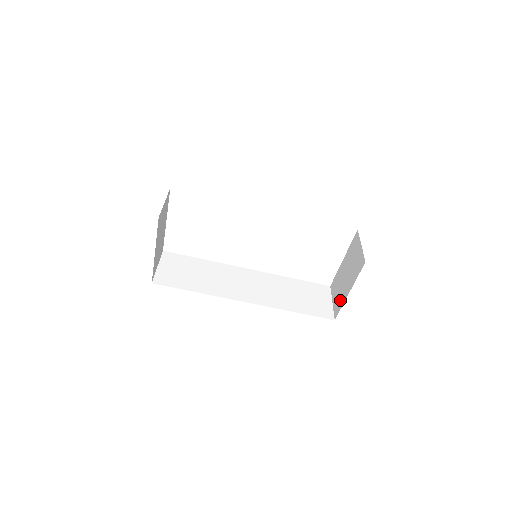
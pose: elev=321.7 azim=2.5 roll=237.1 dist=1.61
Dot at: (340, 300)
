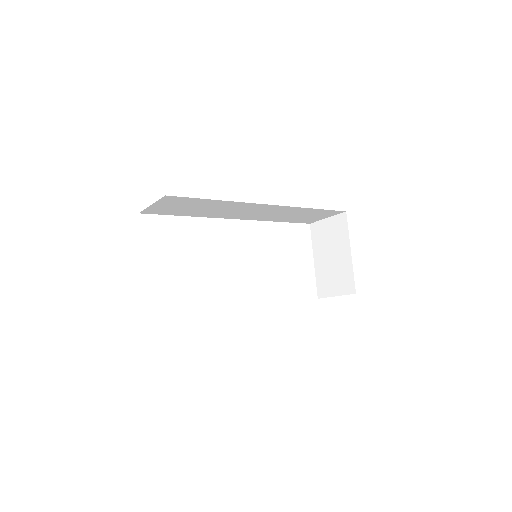
Dot at: (345, 275)
